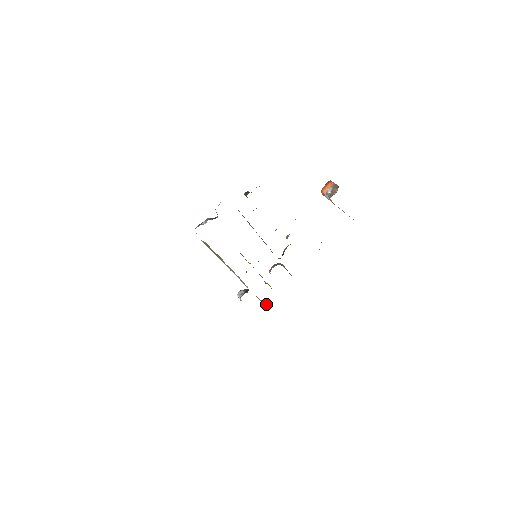
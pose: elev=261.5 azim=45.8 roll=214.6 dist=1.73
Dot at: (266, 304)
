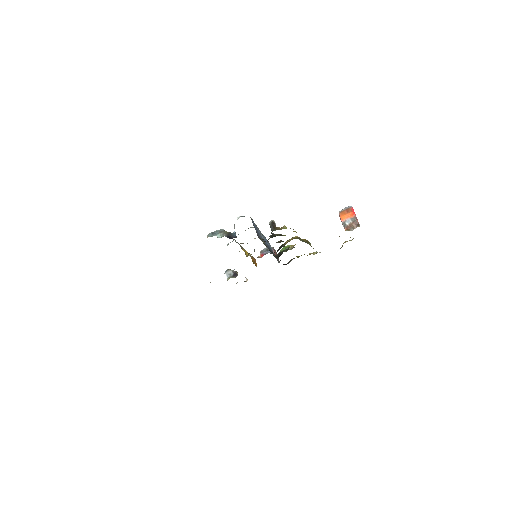
Dot at: occluded
